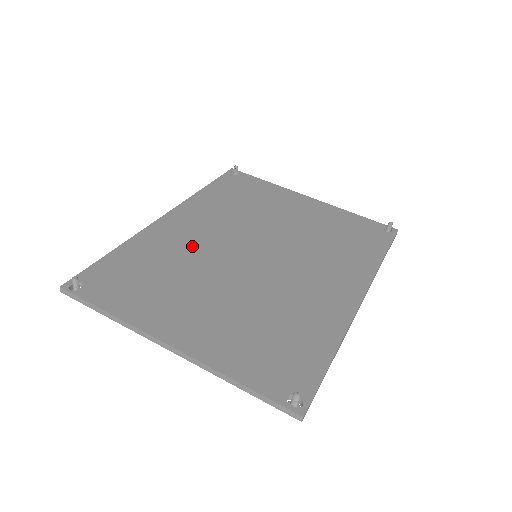
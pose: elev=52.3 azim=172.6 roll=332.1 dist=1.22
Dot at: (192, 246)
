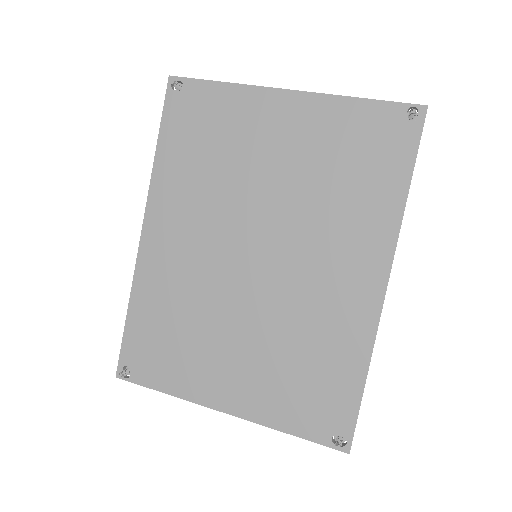
Dot at: (189, 274)
